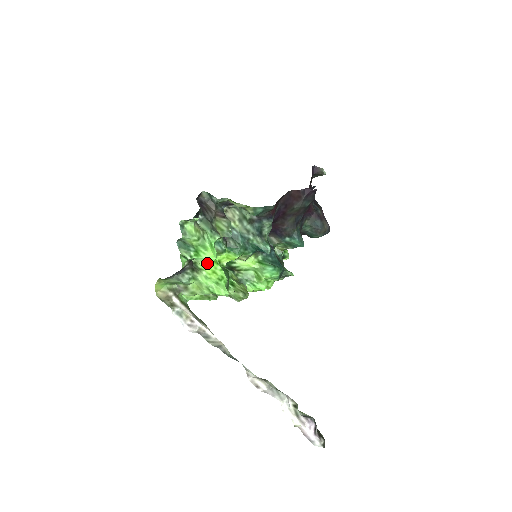
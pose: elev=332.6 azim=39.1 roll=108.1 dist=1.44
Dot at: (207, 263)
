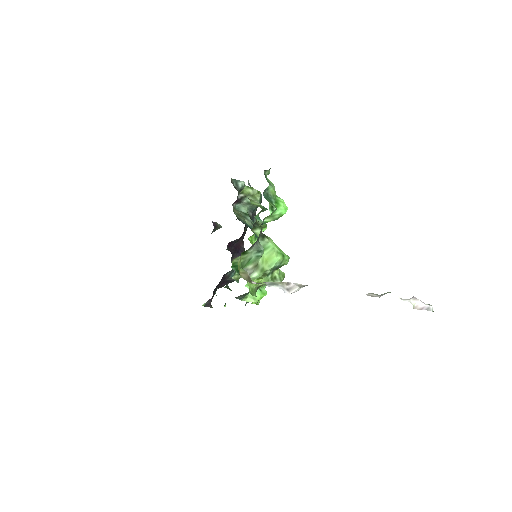
Dot at: occluded
